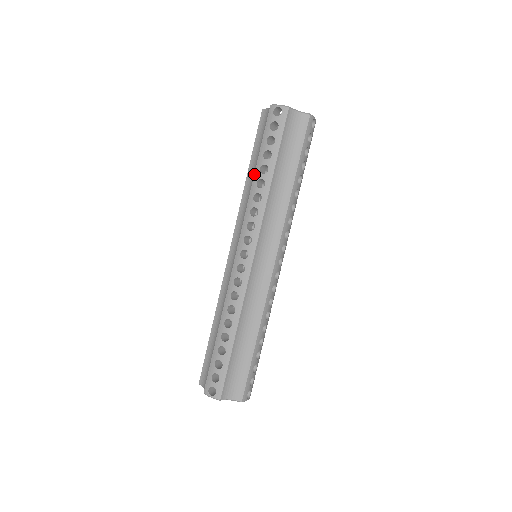
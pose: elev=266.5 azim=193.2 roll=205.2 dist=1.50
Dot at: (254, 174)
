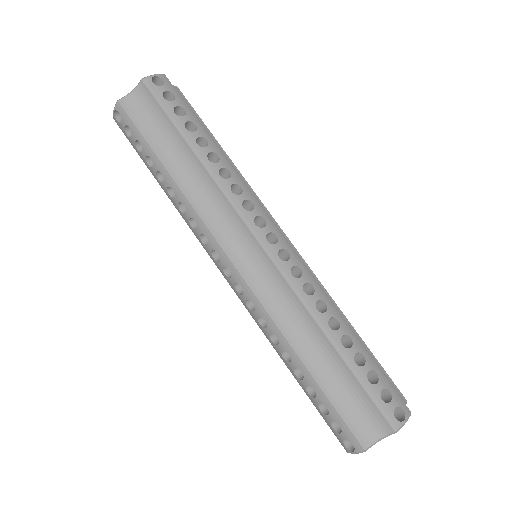
Dot at: occluded
